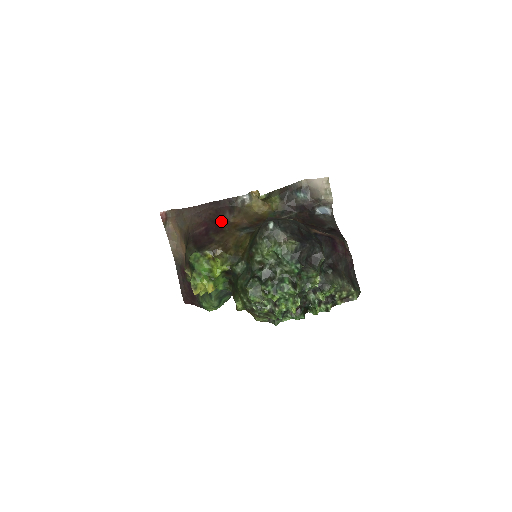
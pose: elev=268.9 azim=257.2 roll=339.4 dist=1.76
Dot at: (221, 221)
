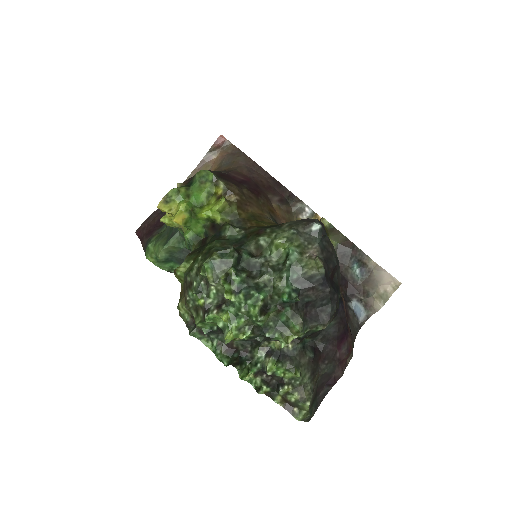
Dot at: (265, 193)
